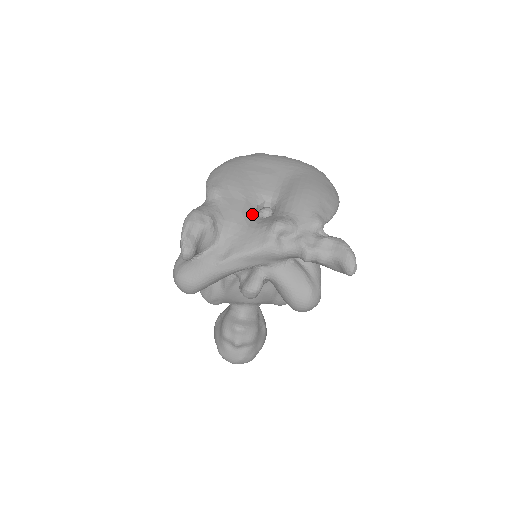
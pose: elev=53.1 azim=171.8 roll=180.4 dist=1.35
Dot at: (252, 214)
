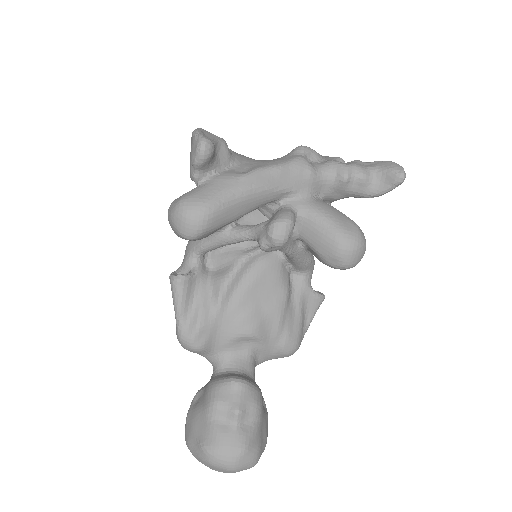
Dot at: occluded
